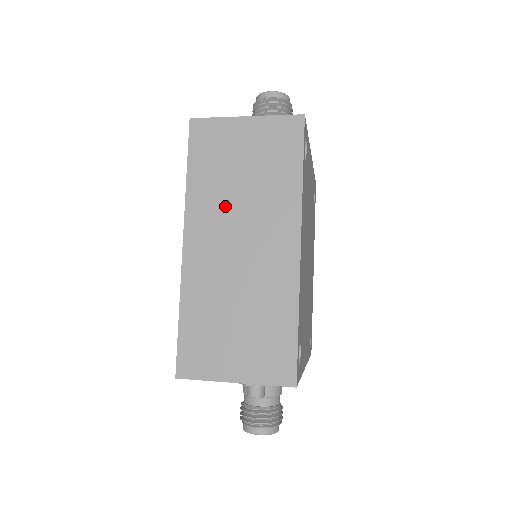
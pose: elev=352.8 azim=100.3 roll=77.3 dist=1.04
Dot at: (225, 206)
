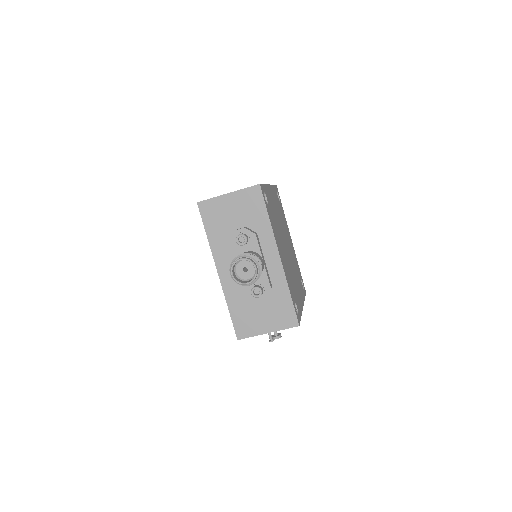
Dot at: occluded
